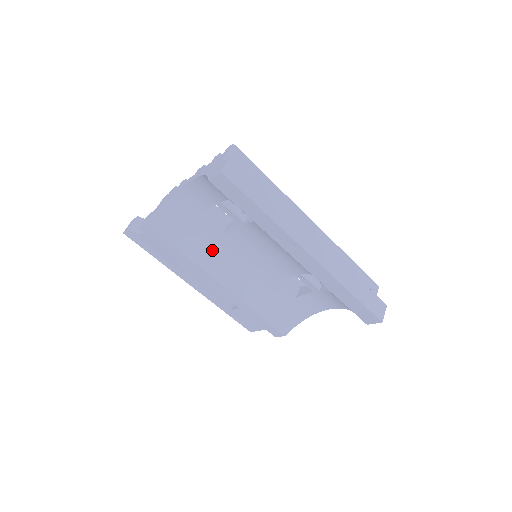
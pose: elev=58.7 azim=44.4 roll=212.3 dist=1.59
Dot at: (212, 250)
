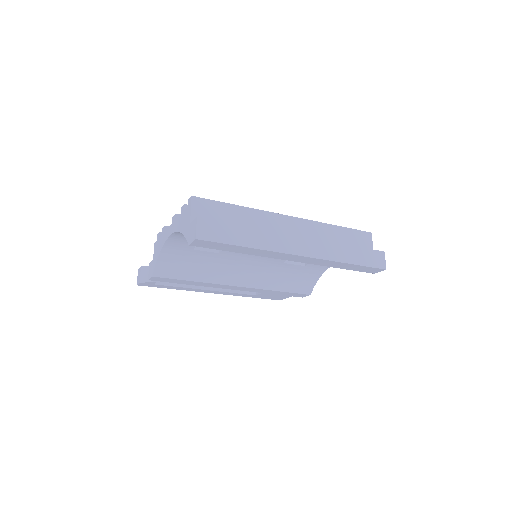
Dot at: (217, 267)
